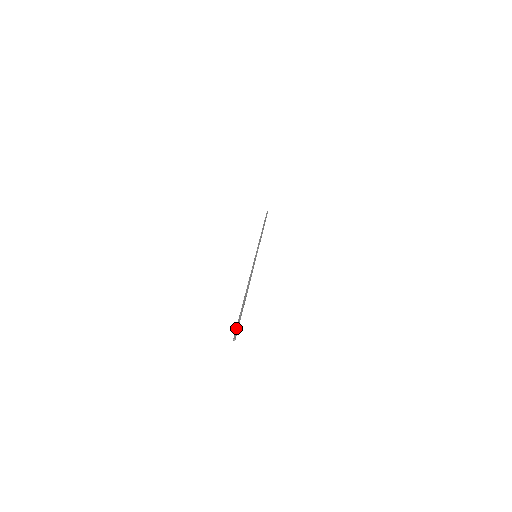
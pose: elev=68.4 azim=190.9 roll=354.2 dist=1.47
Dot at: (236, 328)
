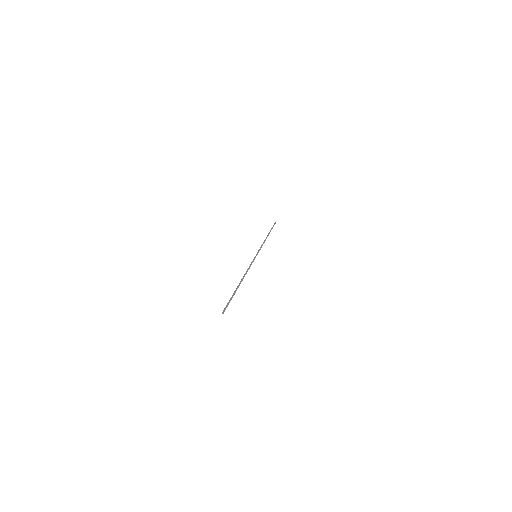
Dot at: (227, 305)
